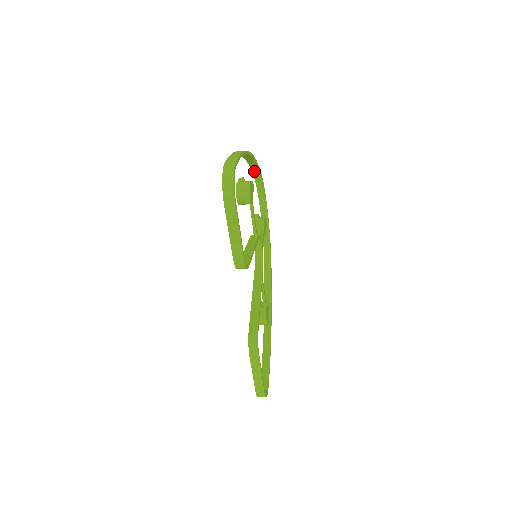
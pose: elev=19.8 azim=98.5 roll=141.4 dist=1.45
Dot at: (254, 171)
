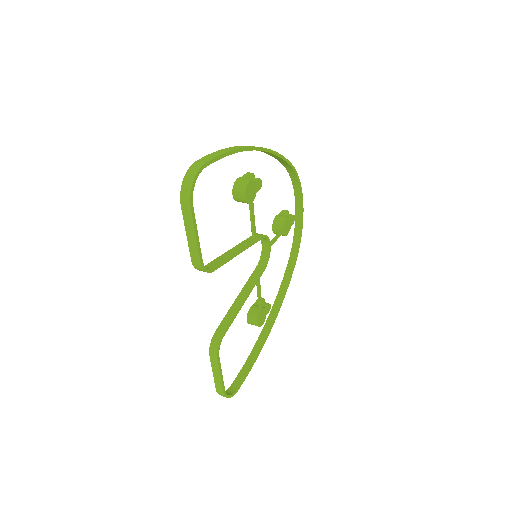
Dot at: (285, 165)
